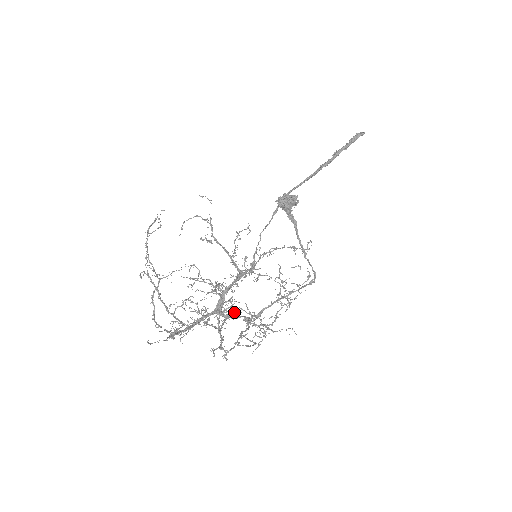
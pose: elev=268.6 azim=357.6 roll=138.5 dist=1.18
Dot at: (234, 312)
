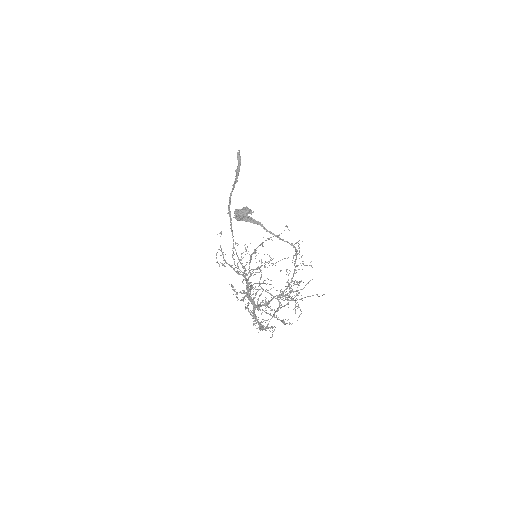
Dot at: (303, 282)
